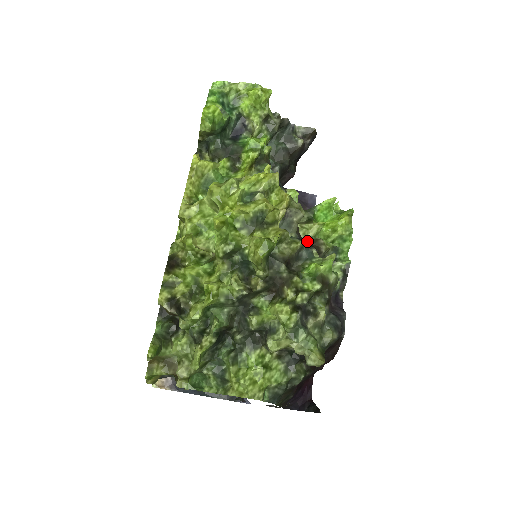
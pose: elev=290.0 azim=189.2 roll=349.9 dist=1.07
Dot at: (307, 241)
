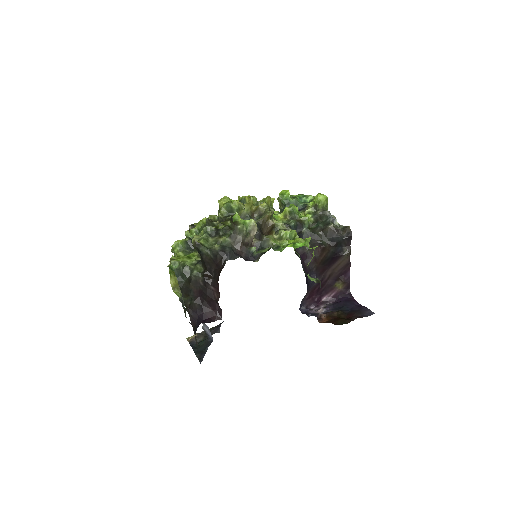
Dot at: occluded
